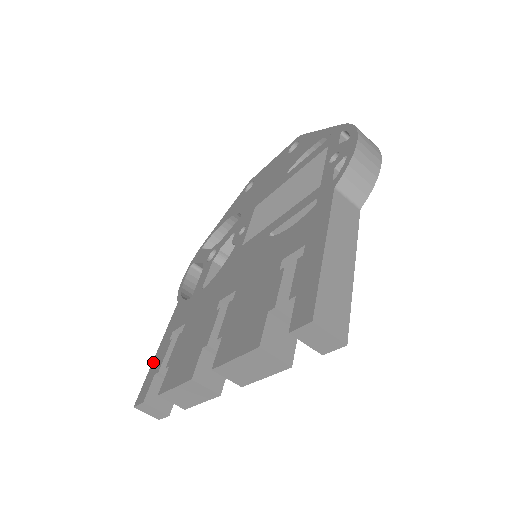
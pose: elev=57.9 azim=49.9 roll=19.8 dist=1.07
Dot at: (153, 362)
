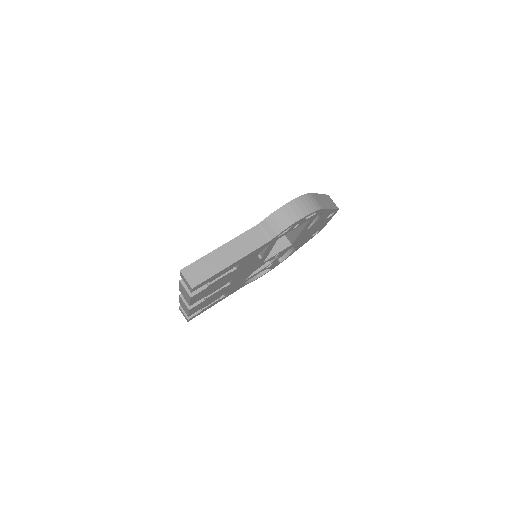
Dot at: occluded
